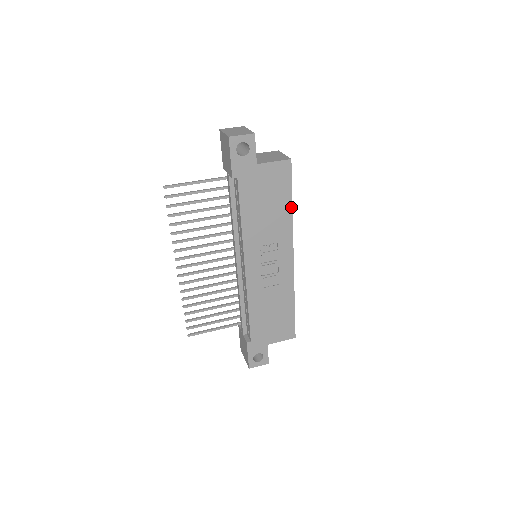
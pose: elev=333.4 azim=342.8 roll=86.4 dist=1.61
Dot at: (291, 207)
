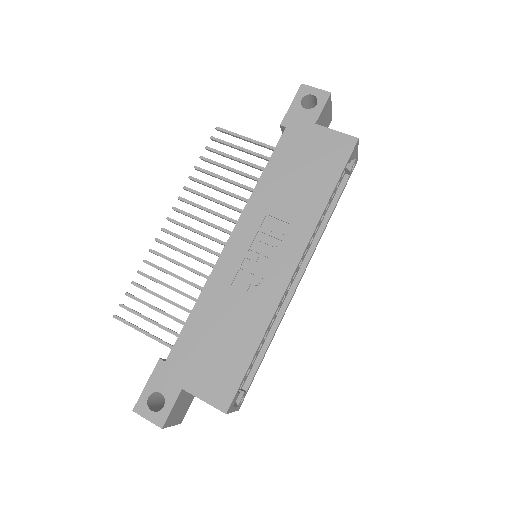
Dot at: (329, 196)
